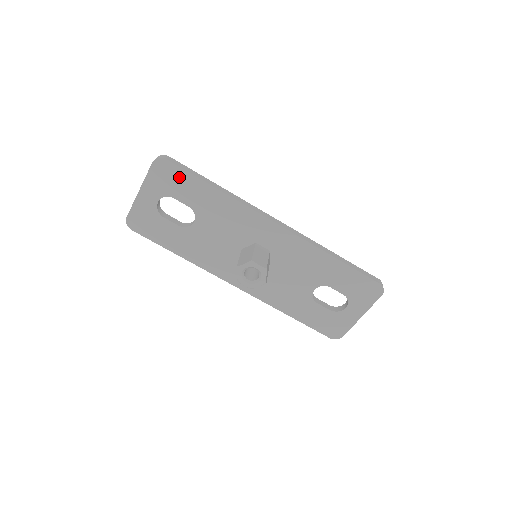
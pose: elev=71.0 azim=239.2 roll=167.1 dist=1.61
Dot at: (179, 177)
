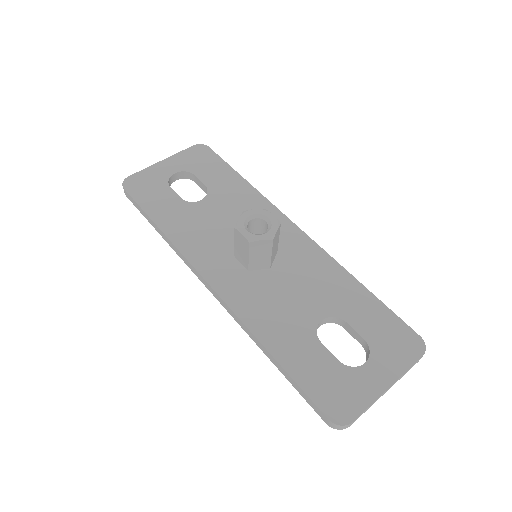
Dot at: (212, 161)
